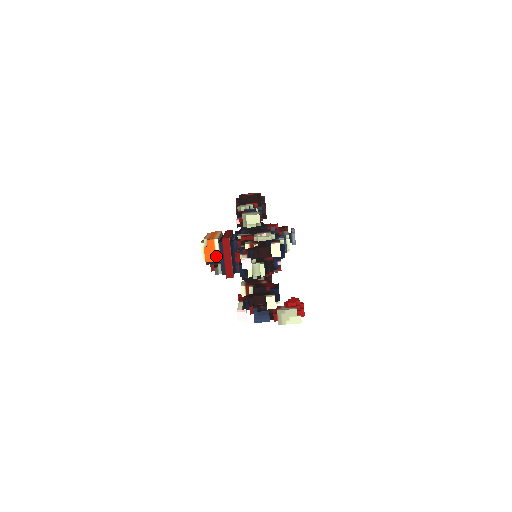
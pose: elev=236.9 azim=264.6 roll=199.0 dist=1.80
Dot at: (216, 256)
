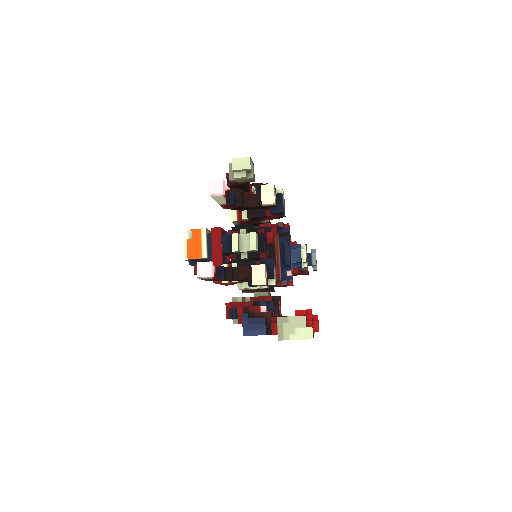
Dot at: (202, 251)
